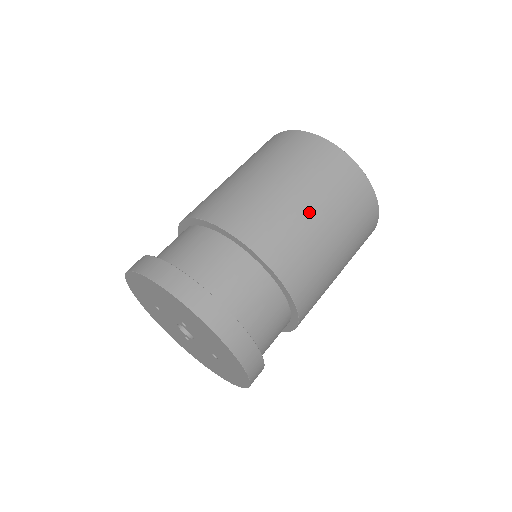
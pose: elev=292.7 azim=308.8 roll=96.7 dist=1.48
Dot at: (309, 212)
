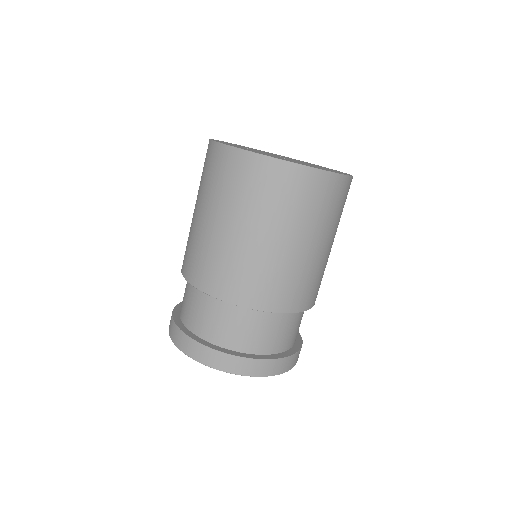
Dot at: (297, 250)
